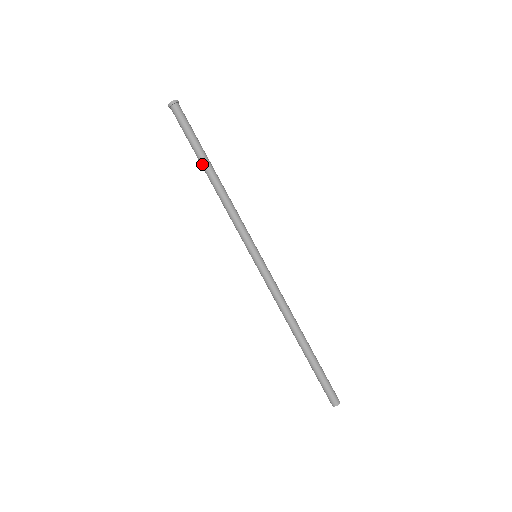
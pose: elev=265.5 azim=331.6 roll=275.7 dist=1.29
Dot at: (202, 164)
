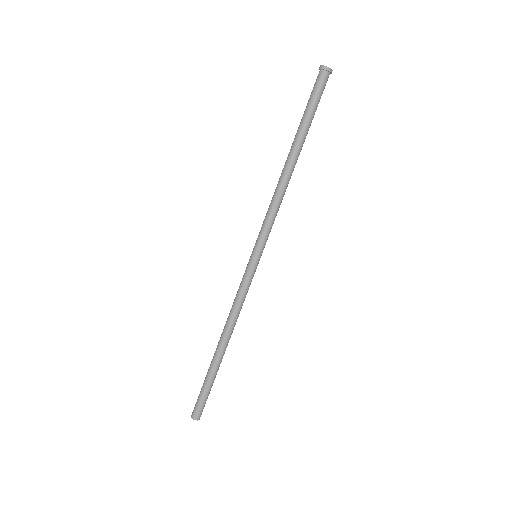
Dot at: (294, 143)
